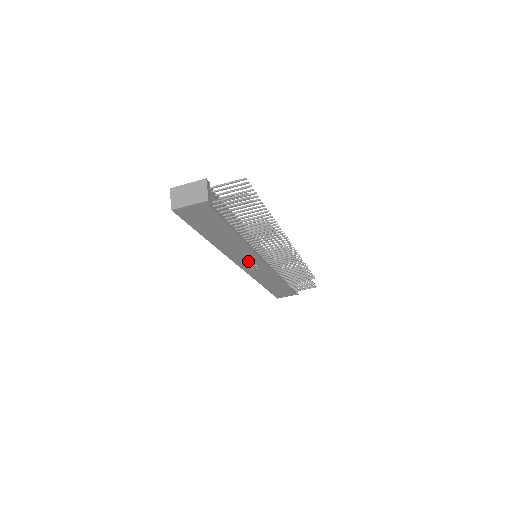
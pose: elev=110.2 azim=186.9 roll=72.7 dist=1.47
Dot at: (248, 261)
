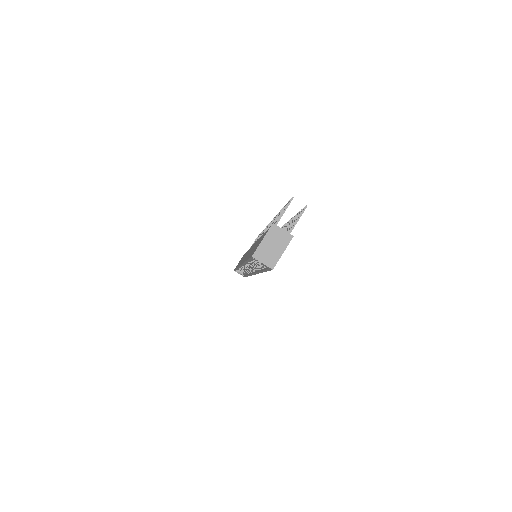
Dot at: occluded
